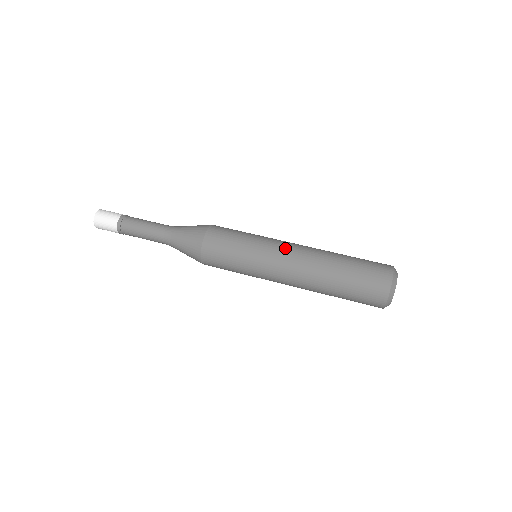
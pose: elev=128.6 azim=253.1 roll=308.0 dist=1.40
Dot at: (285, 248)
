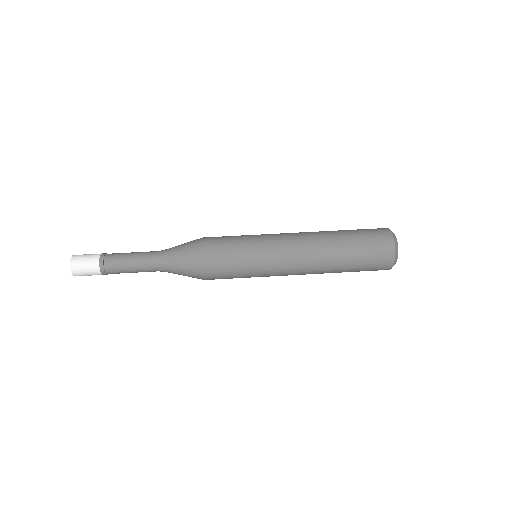
Dot at: (285, 235)
